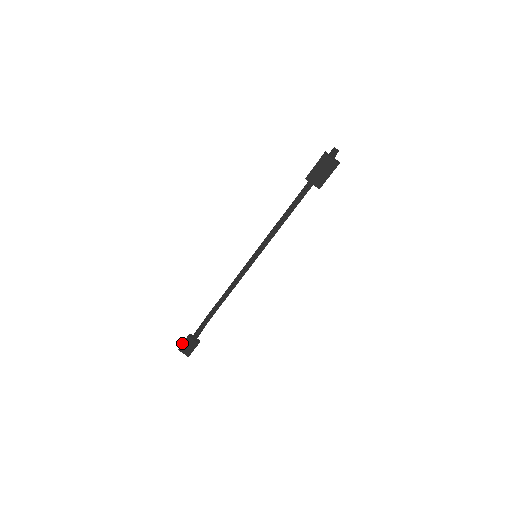
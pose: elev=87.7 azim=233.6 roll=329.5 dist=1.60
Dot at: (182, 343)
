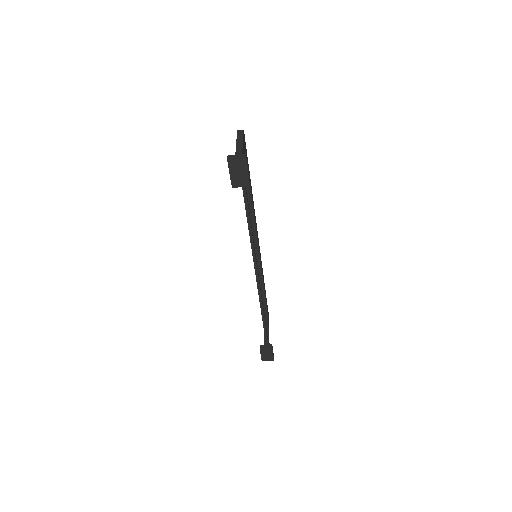
Dot at: occluded
